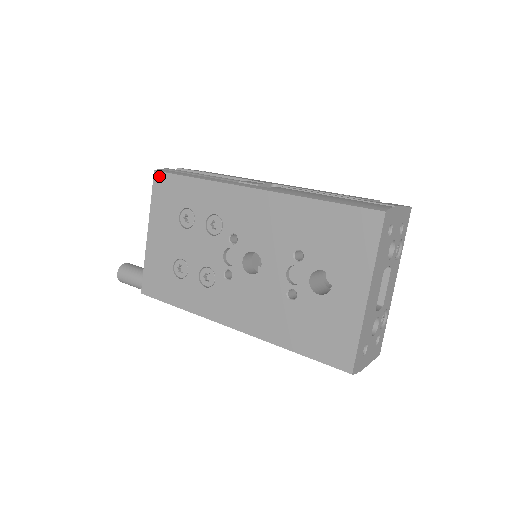
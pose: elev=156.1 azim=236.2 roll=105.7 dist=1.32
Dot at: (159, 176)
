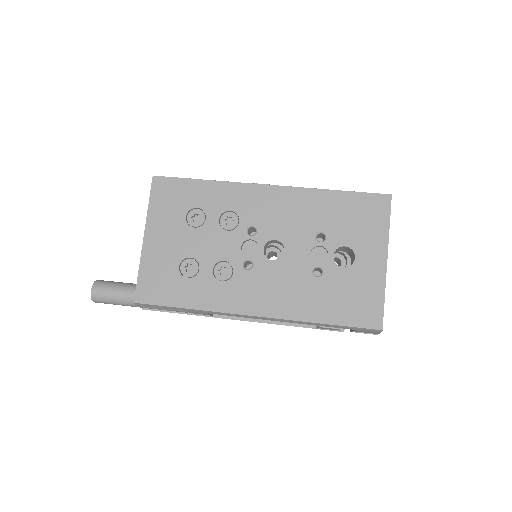
Dot at: (159, 180)
